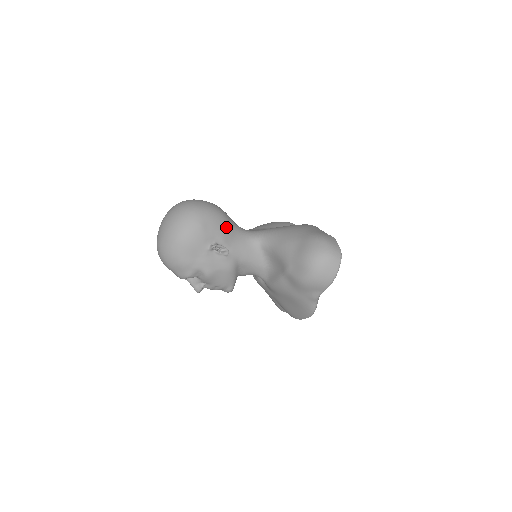
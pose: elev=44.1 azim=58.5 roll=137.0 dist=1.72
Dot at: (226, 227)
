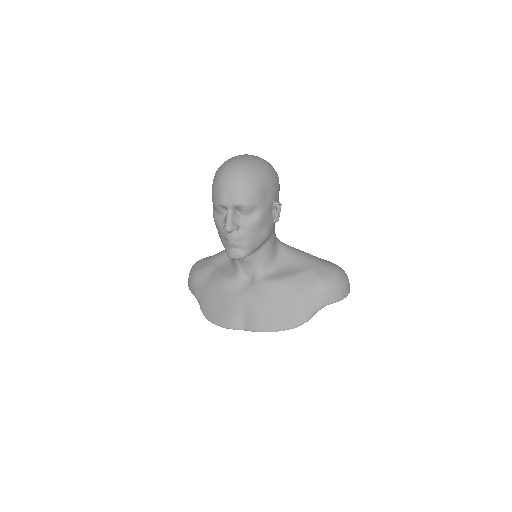
Dot at: occluded
